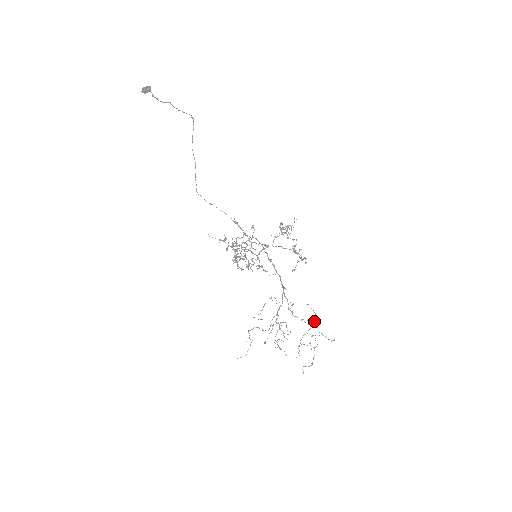
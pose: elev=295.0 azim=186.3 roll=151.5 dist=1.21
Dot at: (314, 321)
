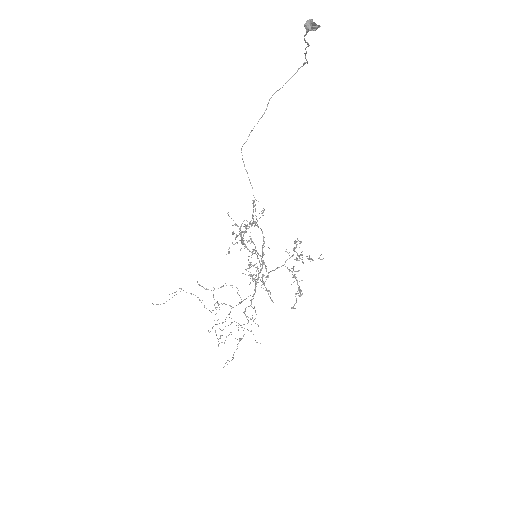
Dot at: occluded
